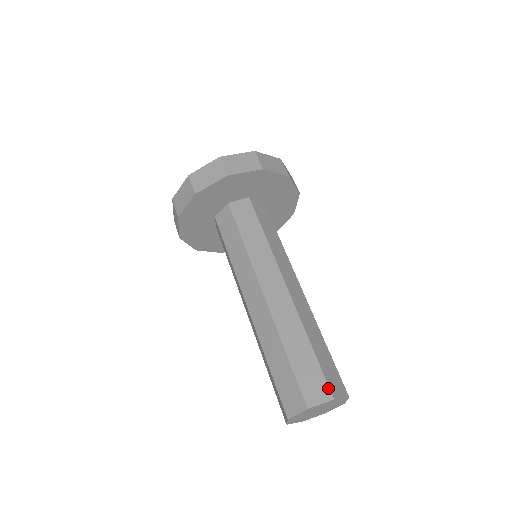
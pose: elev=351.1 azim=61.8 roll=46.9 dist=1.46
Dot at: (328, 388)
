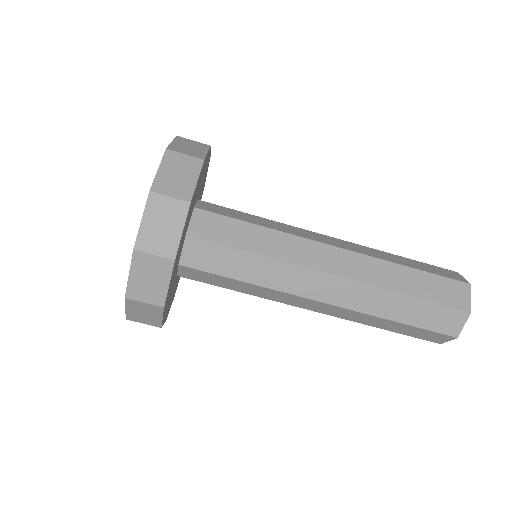
Dot at: (459, 282)
